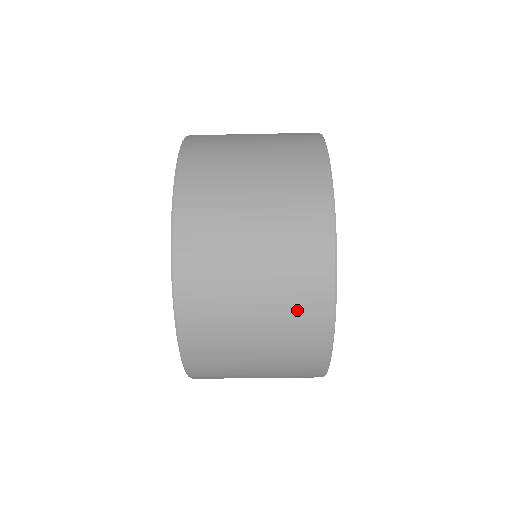
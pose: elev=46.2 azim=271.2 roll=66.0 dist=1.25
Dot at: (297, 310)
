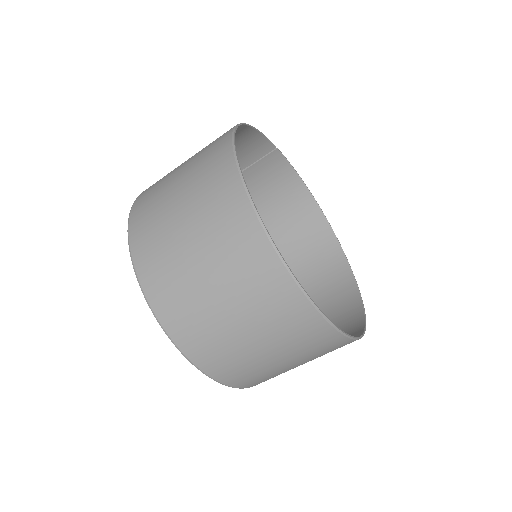
Dot at: (253, 281)
